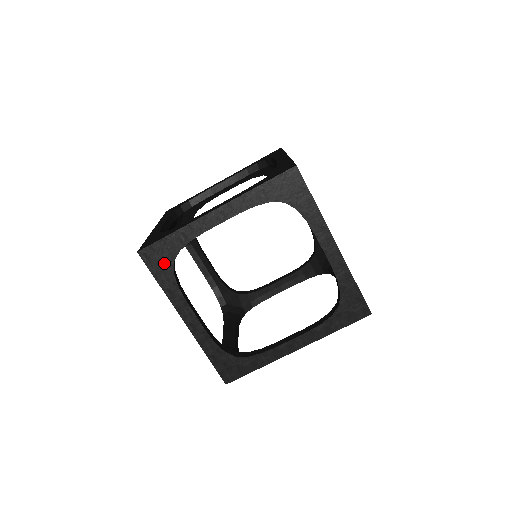
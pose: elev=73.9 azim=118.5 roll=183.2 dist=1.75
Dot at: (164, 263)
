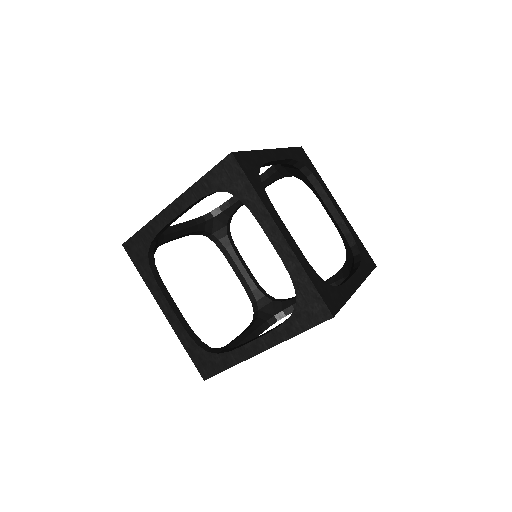
Dot at: (141, 255)
